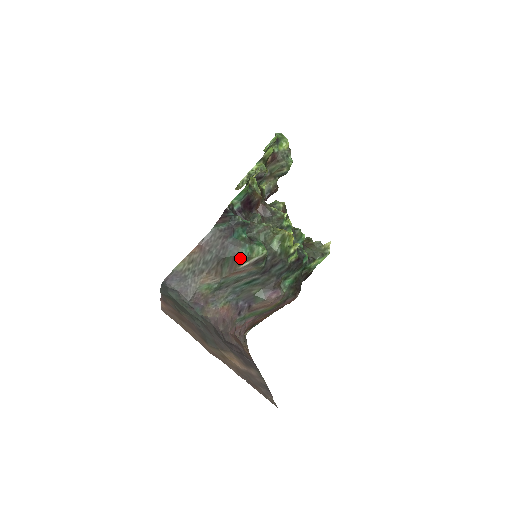
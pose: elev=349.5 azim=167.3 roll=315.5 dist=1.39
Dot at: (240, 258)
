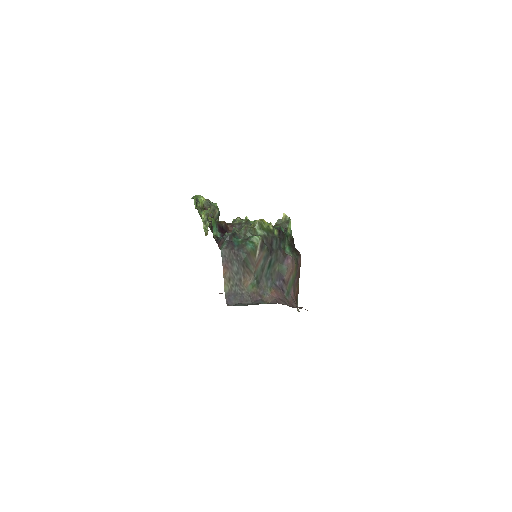
Dot at: (251, 252)
